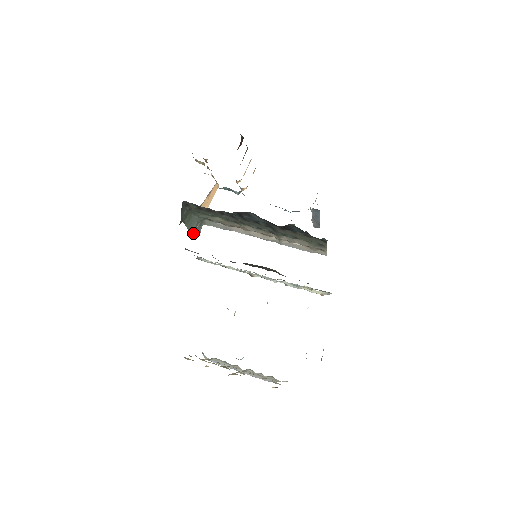
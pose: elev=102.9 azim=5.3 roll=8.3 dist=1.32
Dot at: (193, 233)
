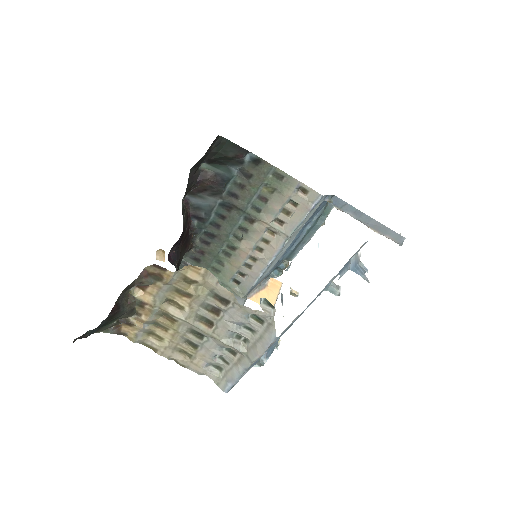
Dot at: occluded
